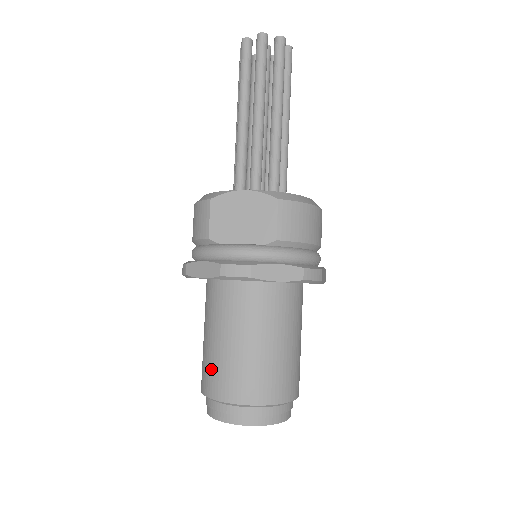
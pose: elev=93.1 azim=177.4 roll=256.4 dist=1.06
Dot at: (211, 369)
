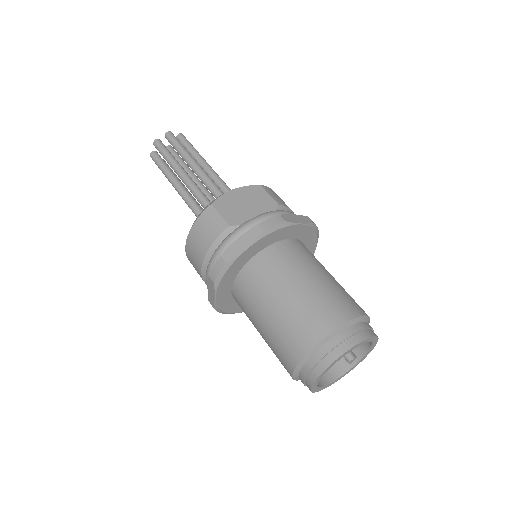
Dot at: (299, 321)
